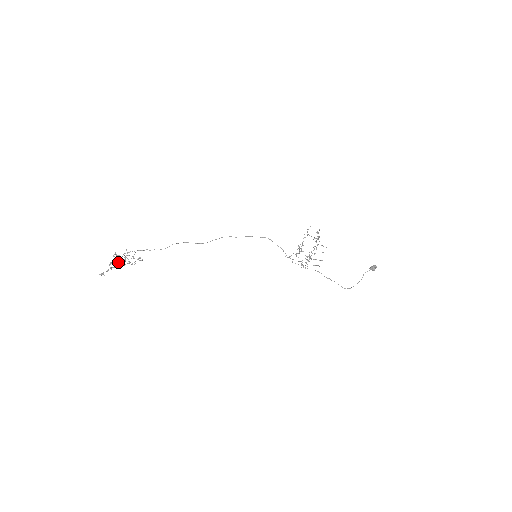
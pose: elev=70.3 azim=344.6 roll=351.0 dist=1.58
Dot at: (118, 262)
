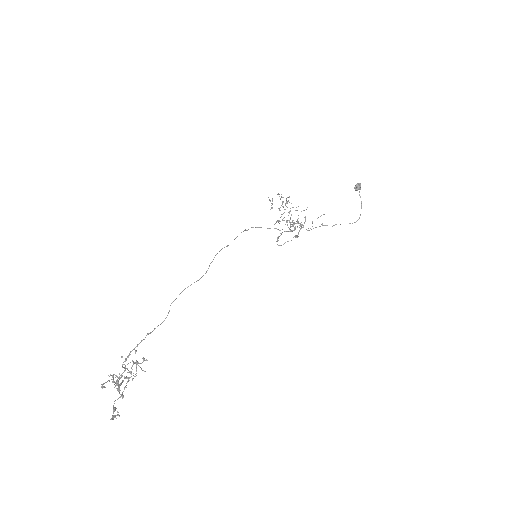
Dot at: occluded
